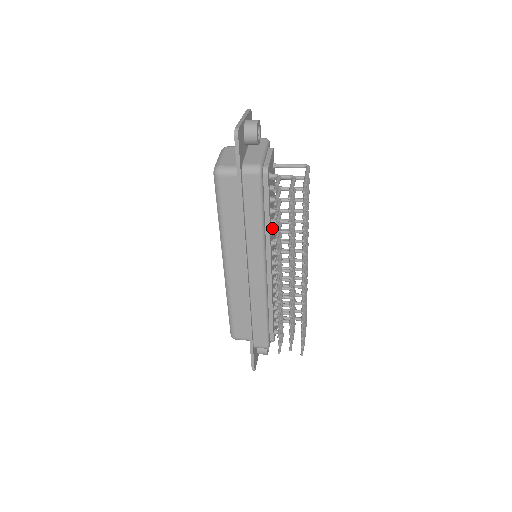
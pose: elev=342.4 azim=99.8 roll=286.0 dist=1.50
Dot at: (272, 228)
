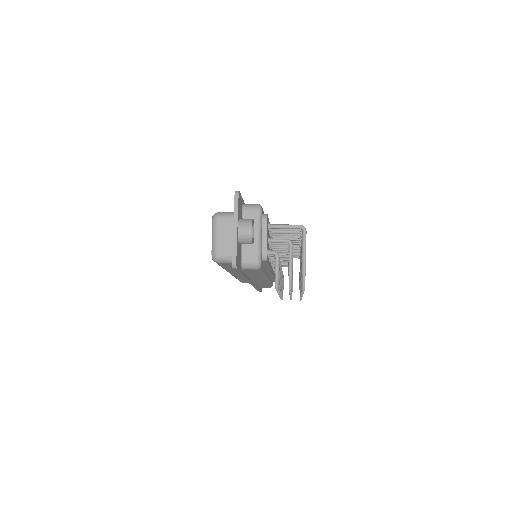
Dot at: occluded
